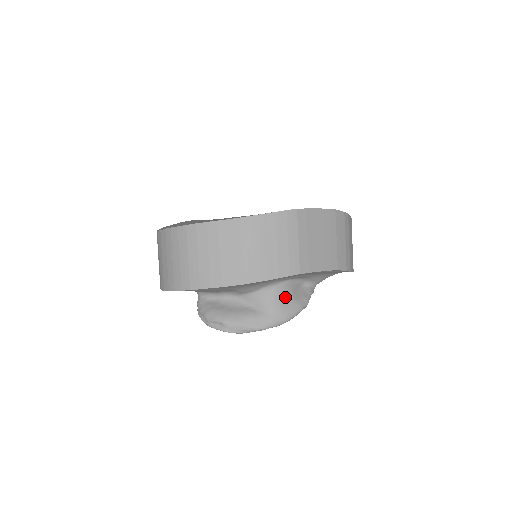
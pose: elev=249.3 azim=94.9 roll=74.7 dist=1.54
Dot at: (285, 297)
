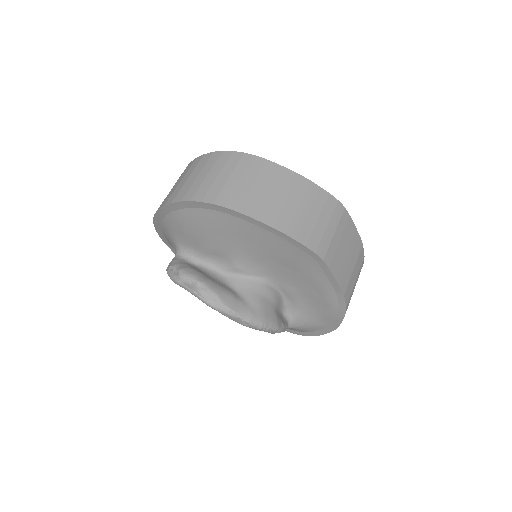
Dot at: (270, 303)
